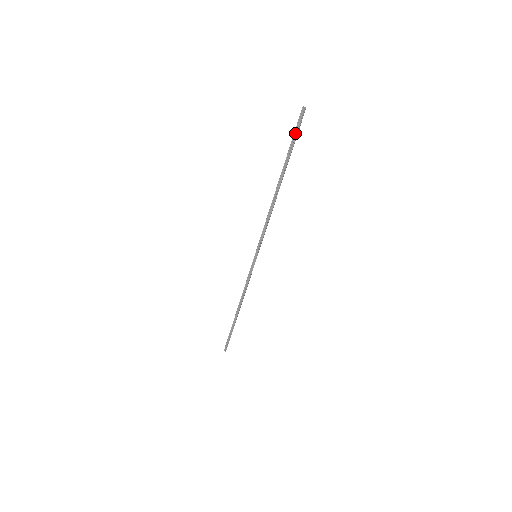
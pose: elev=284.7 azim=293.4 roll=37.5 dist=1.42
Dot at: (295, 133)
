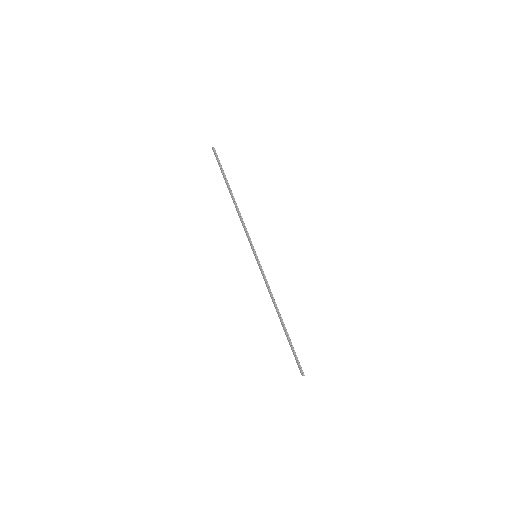
Dot at: (218, 161)
